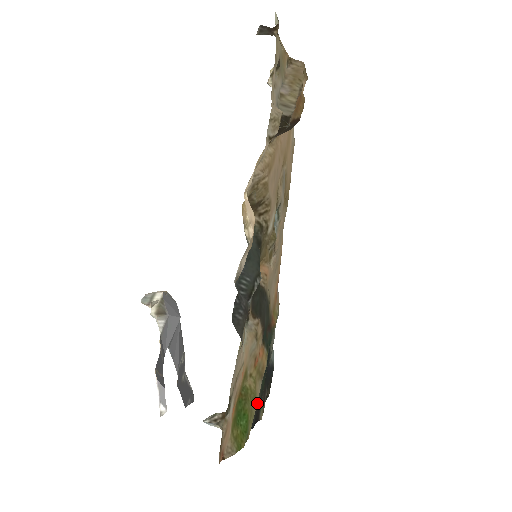
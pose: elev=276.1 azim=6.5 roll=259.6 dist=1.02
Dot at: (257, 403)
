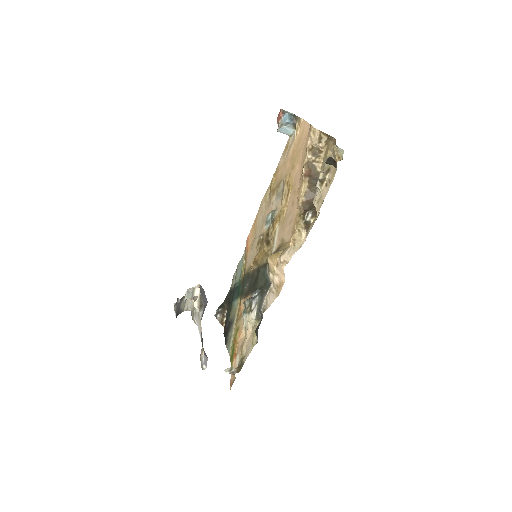
Dot at: (228, 325)
